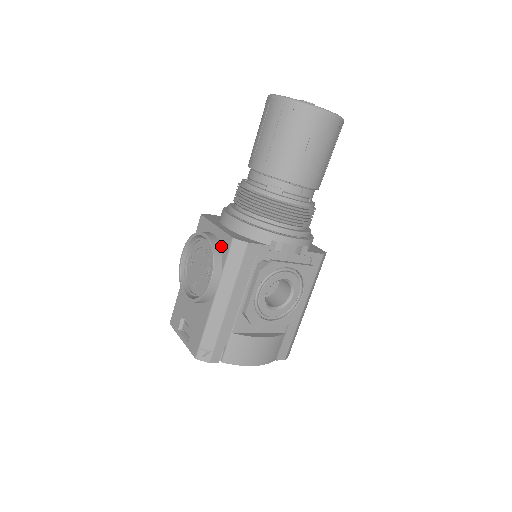
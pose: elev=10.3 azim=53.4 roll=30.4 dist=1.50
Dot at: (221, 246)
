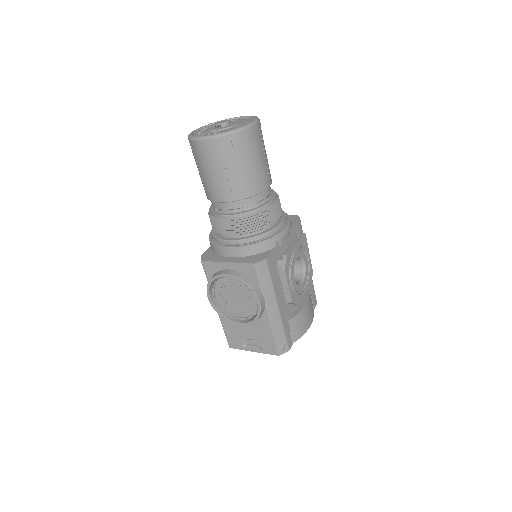
Dot at: (246, 274)
